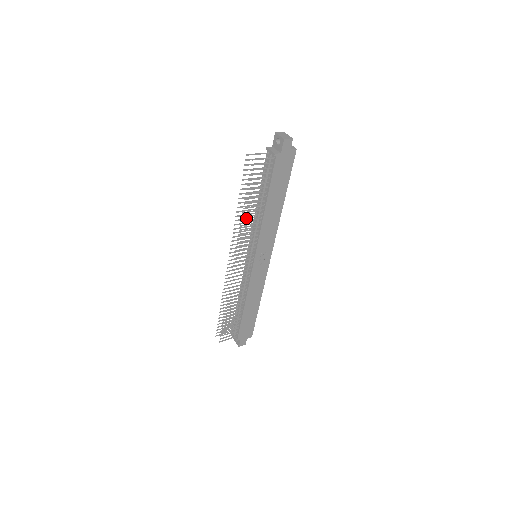
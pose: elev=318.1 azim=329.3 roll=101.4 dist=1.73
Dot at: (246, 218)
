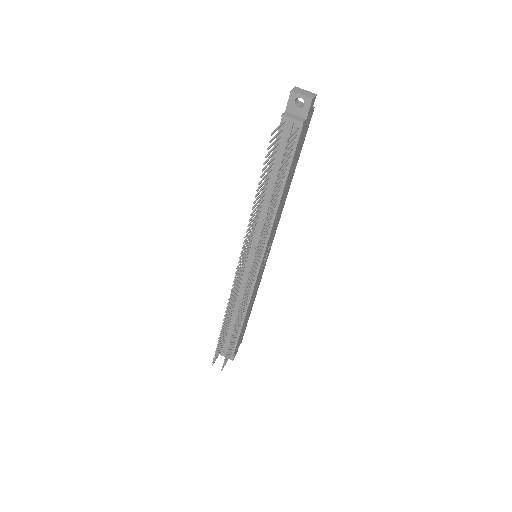
Dot at: (254, 217)
